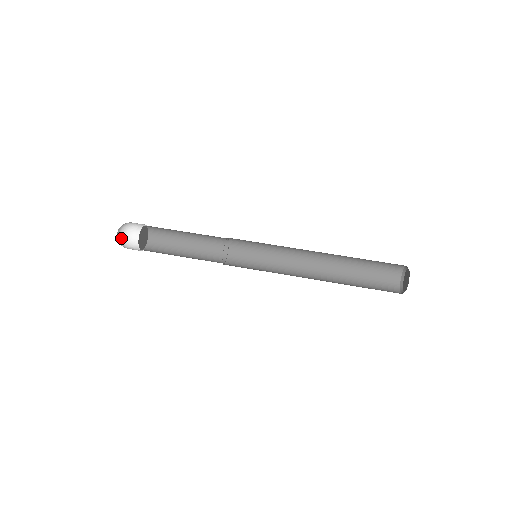
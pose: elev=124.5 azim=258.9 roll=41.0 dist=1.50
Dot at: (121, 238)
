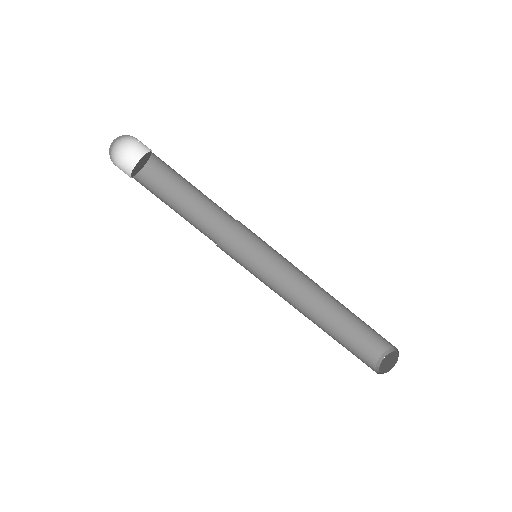
Dot at: (120, 138)
